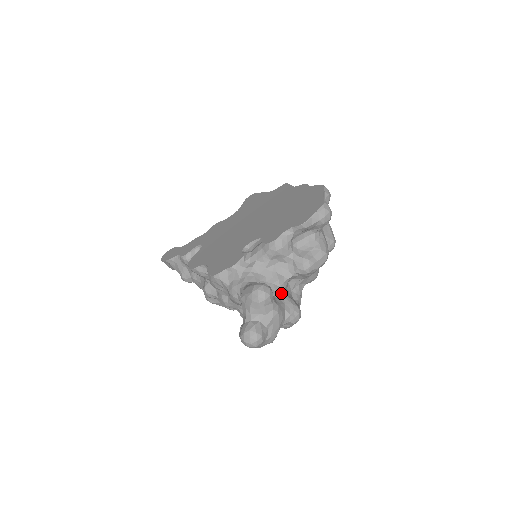
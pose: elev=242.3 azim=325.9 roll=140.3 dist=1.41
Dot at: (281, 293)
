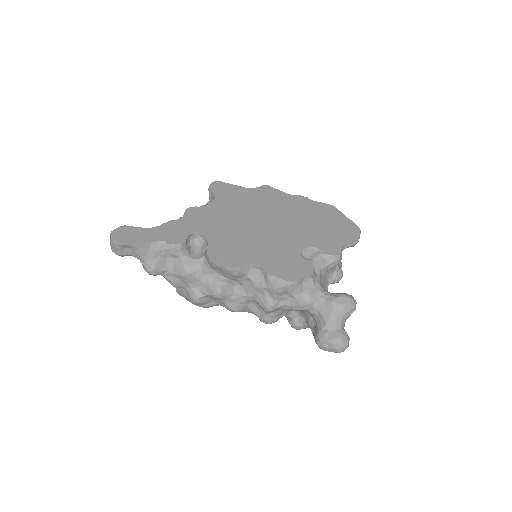
Dot at: occluded
